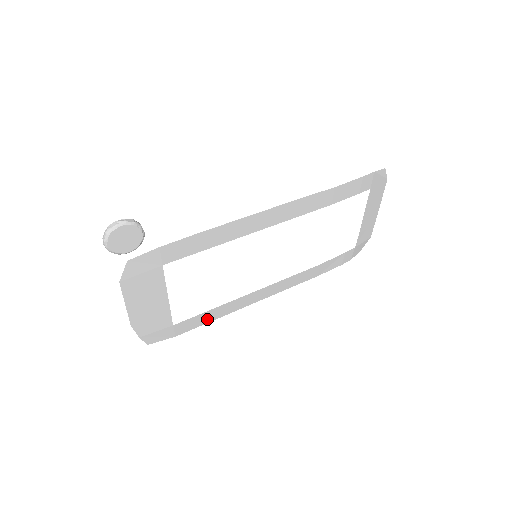
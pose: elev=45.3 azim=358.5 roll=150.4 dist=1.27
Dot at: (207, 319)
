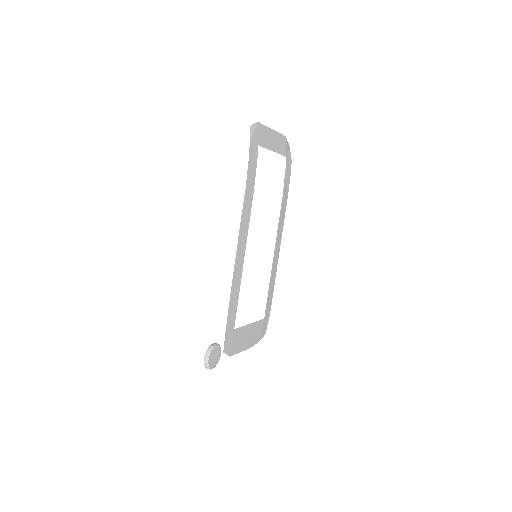
Dot at: (271, 292)
